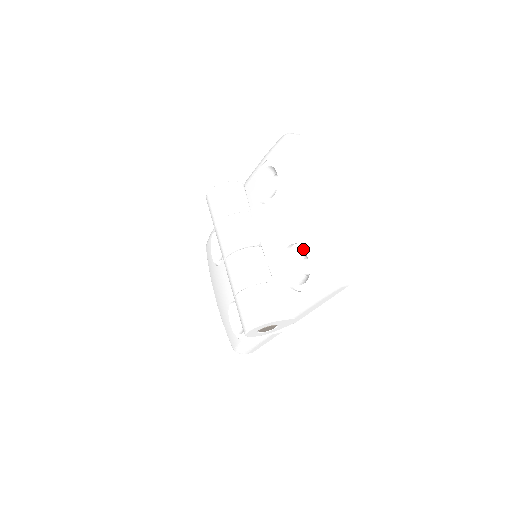
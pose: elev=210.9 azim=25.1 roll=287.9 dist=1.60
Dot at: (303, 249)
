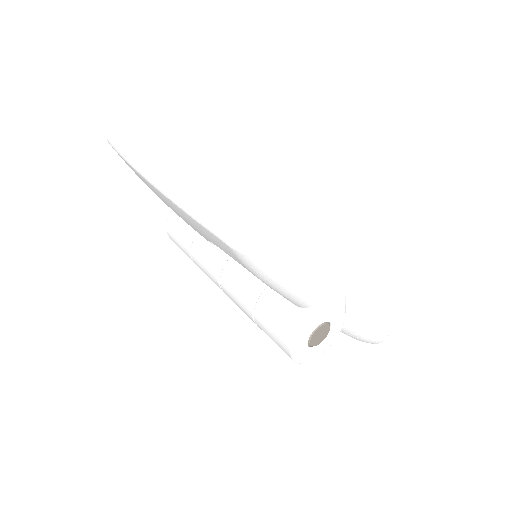
Dot at: occluded
